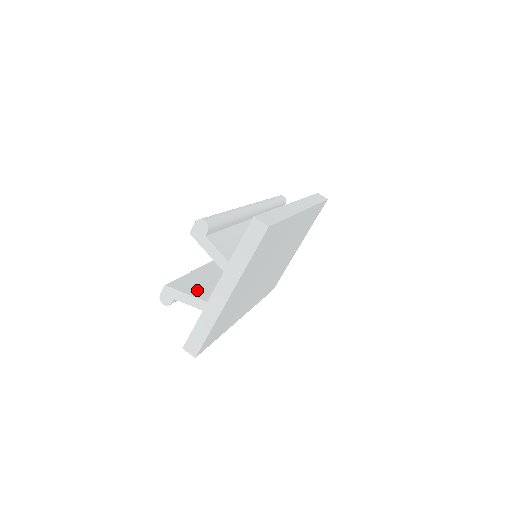
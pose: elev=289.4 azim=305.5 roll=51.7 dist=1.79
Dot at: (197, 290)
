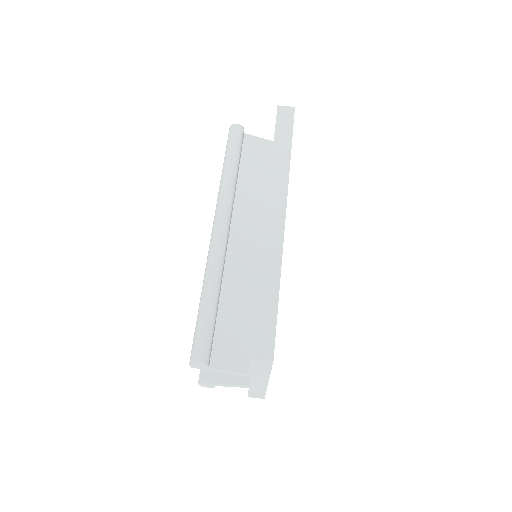
Dot at: occluded
